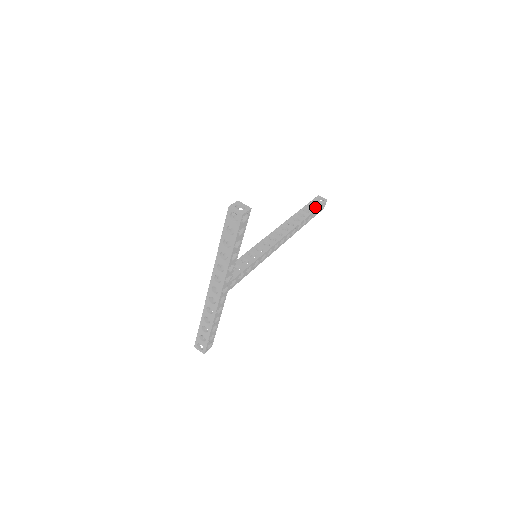
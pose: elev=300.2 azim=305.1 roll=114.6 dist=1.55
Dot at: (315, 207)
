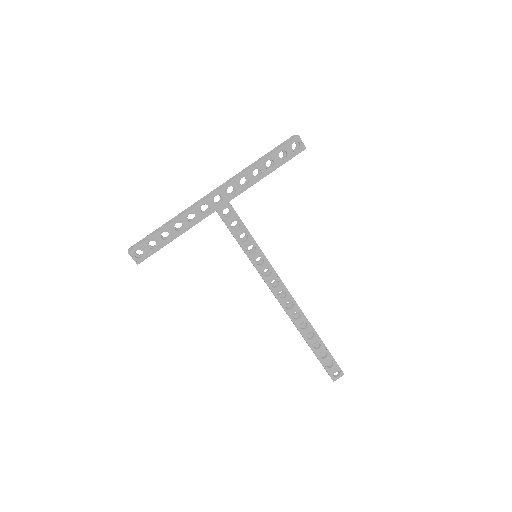
Dot at: occluded
